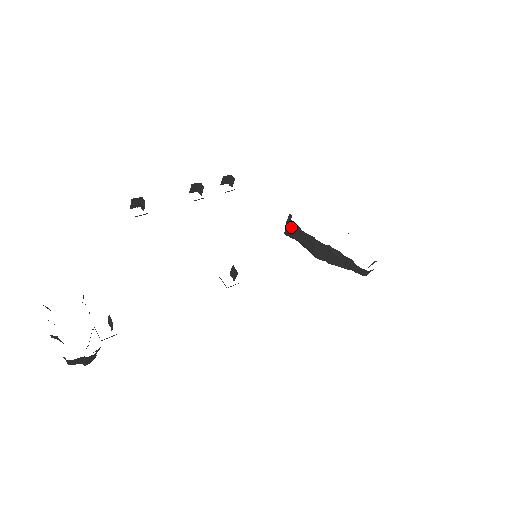
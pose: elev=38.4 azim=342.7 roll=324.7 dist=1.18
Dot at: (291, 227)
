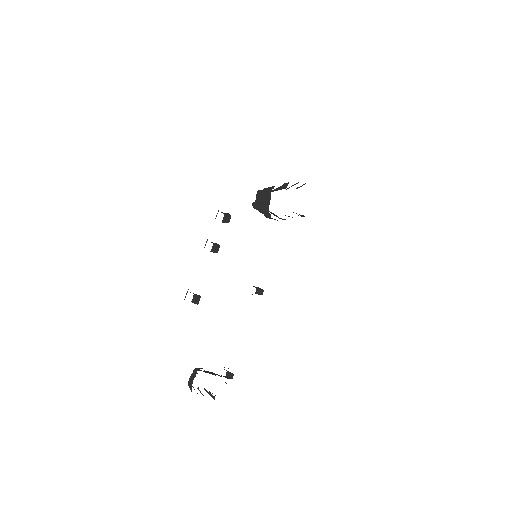
Dot at: (269, 218)
